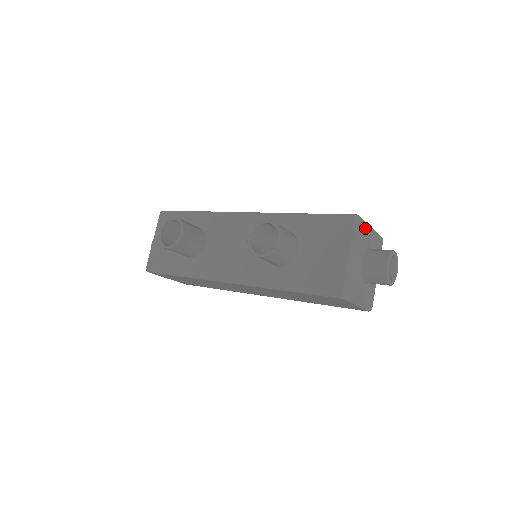
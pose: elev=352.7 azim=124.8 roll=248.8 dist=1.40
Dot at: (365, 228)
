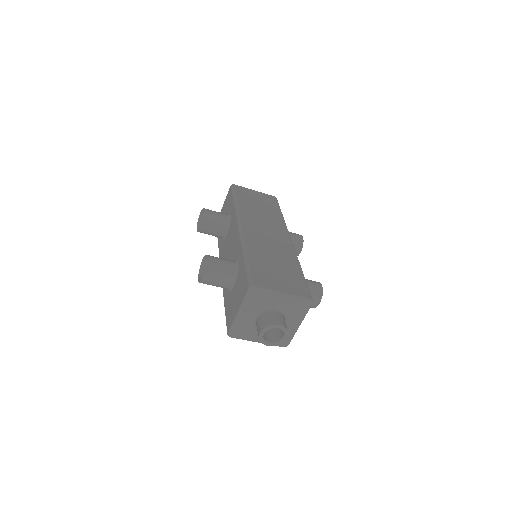
Dot at: (267, 295)
